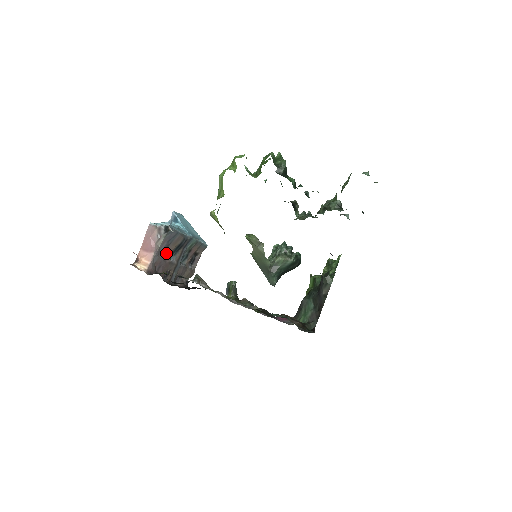
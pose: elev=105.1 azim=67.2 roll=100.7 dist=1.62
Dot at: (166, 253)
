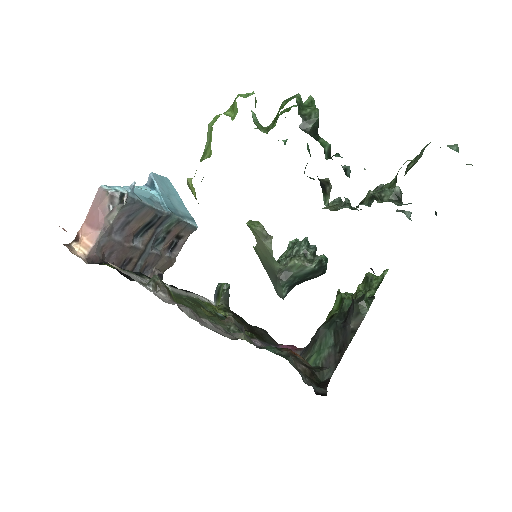
Dot at: (125, 233)
